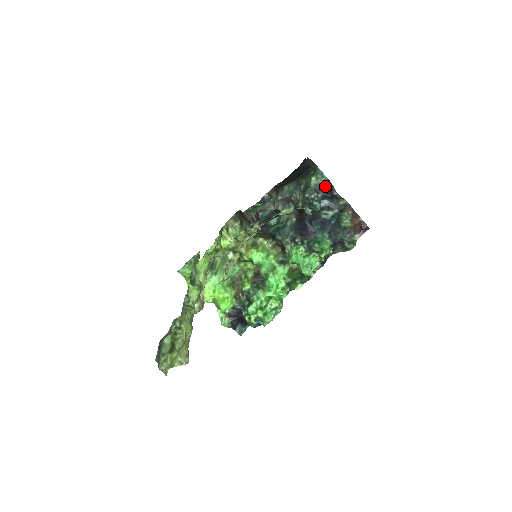
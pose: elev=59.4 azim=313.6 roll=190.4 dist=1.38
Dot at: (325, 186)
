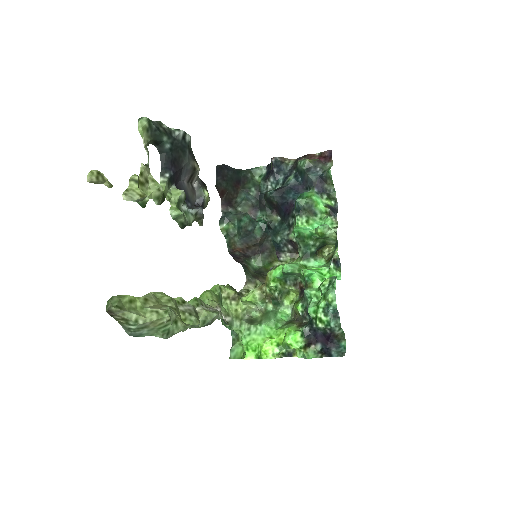
Dot at: (269, 171)
